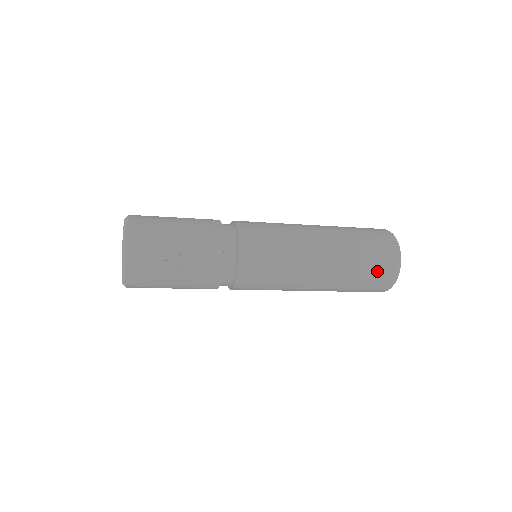
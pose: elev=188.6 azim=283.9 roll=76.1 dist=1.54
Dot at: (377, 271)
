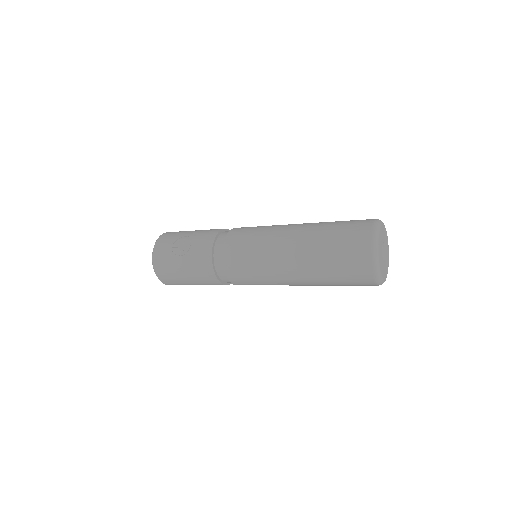
Dot at: (348, 246)
